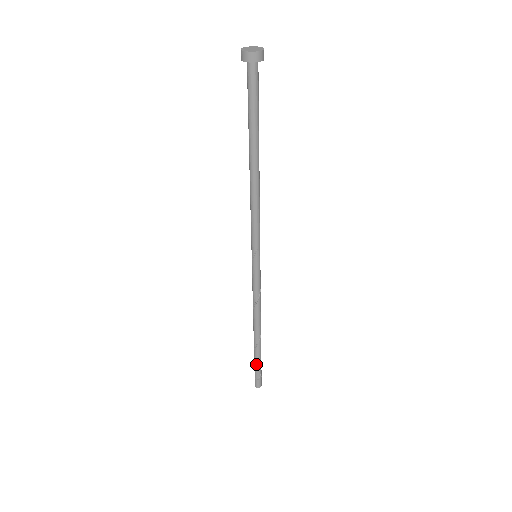
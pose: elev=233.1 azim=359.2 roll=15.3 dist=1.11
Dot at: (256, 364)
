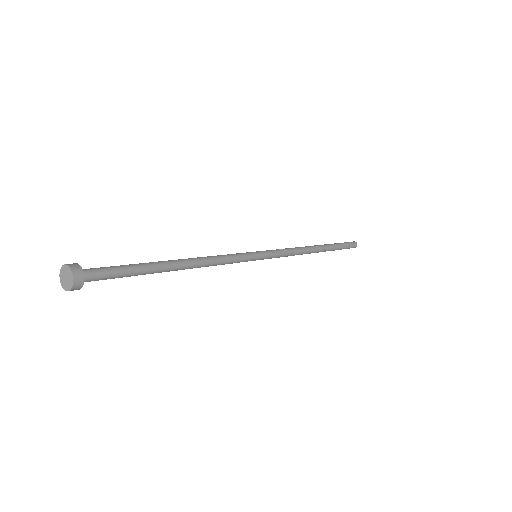
Dot at: occluded
